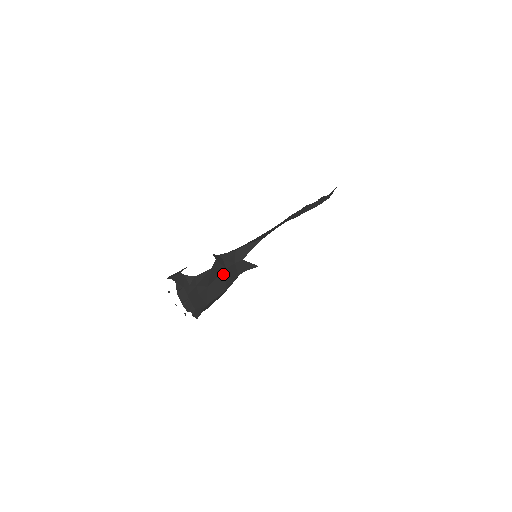
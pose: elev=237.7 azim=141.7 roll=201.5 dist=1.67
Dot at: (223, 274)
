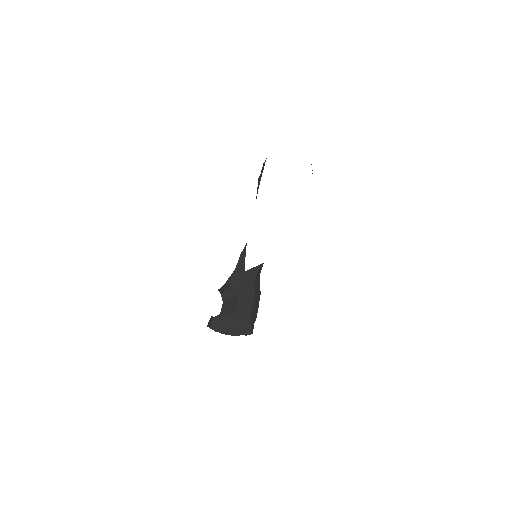
Dot at: (239, 294)
